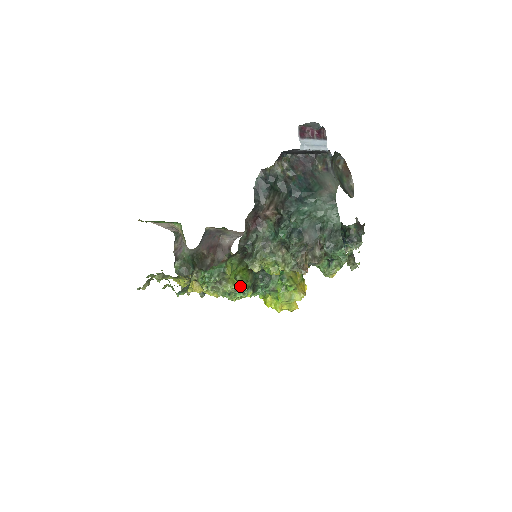
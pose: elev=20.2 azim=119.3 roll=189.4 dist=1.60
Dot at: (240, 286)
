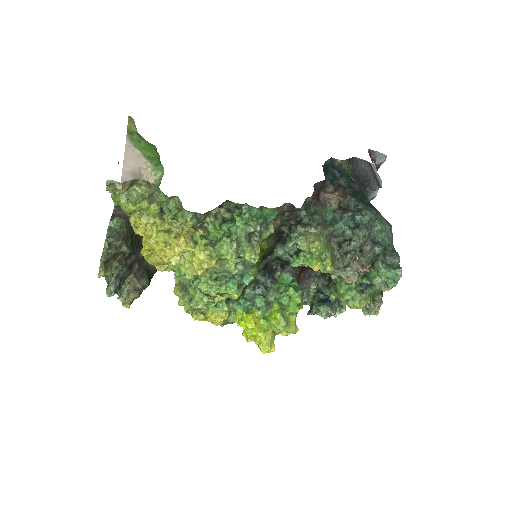
Dot at: (247, 270)
